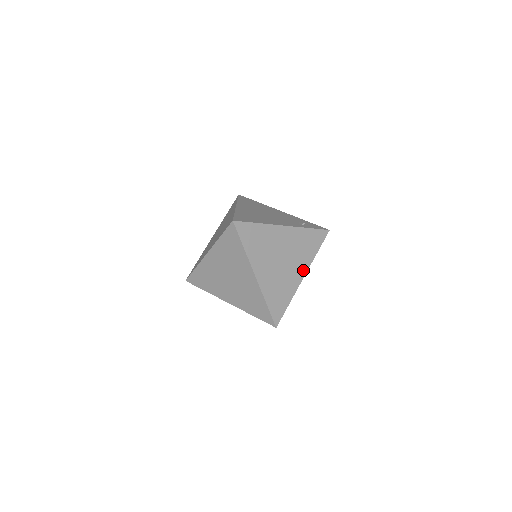
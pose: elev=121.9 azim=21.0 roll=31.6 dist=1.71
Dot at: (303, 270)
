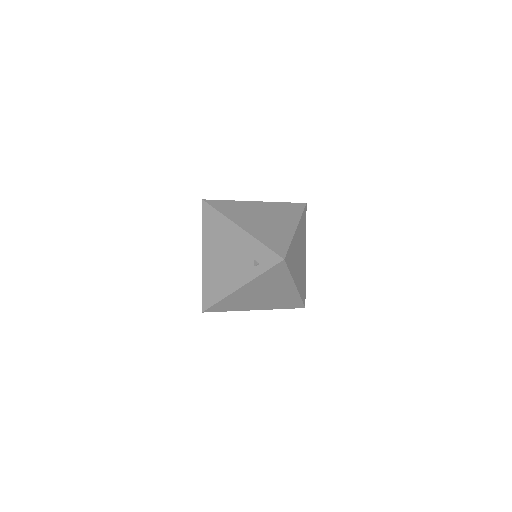
Dot at: (290, 285)
